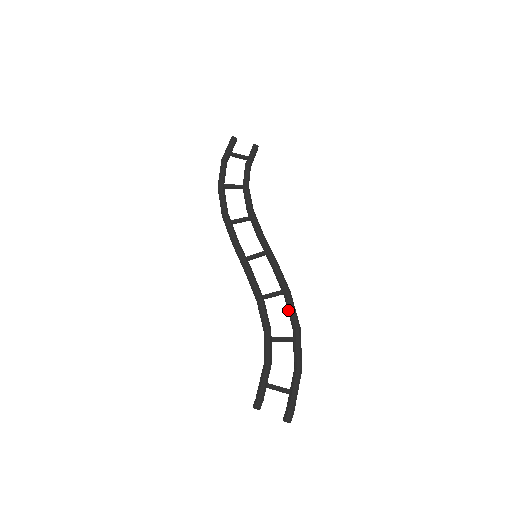
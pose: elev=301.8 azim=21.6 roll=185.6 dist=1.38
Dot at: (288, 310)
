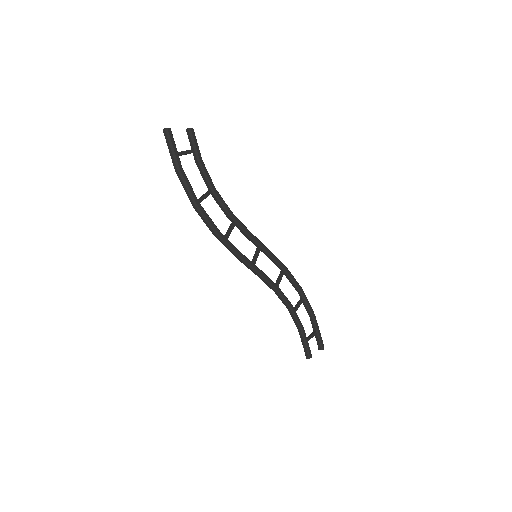
Dot at: (292, 283)
